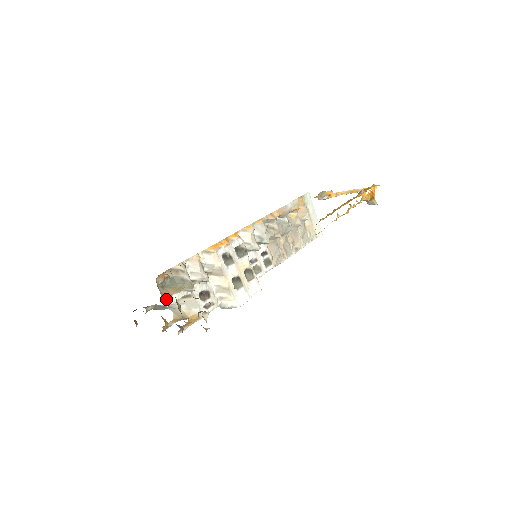
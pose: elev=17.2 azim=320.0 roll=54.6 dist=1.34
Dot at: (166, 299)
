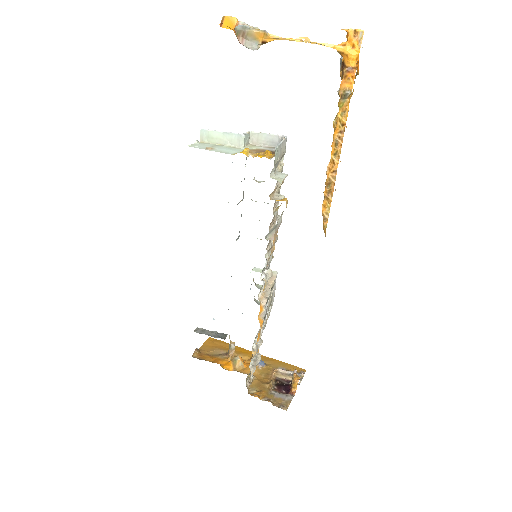
Dot at: (250, 377)
